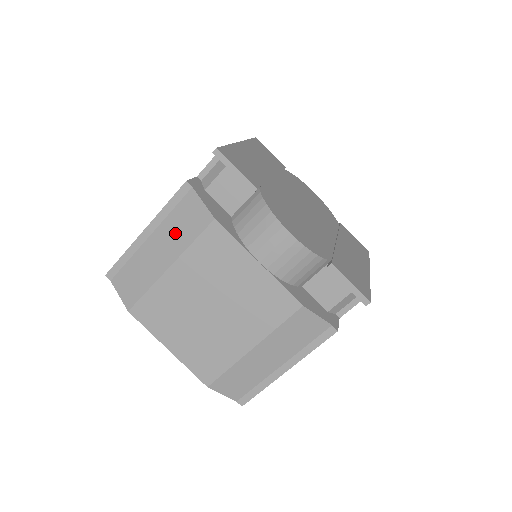
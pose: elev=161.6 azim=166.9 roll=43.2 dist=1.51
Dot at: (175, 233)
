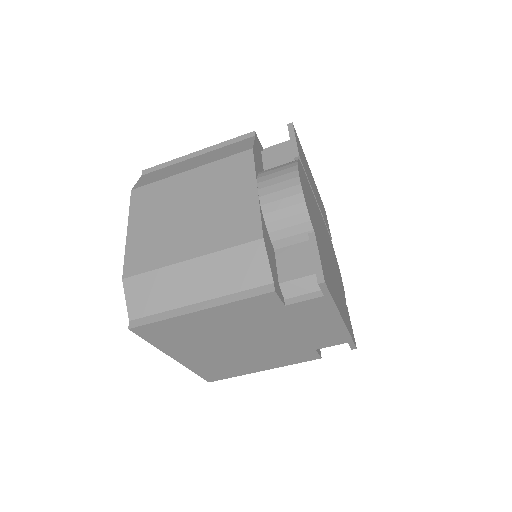
Dot at: (216, 154)
